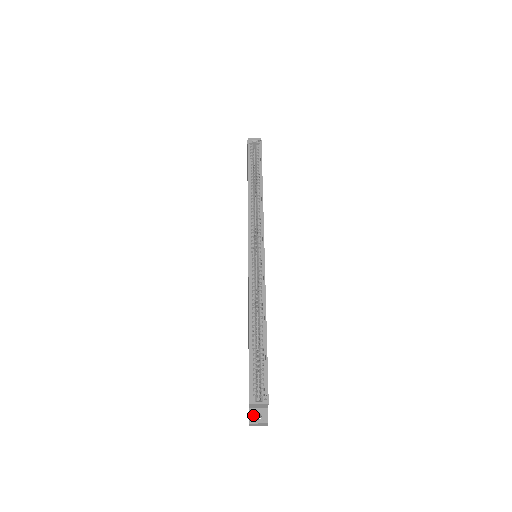
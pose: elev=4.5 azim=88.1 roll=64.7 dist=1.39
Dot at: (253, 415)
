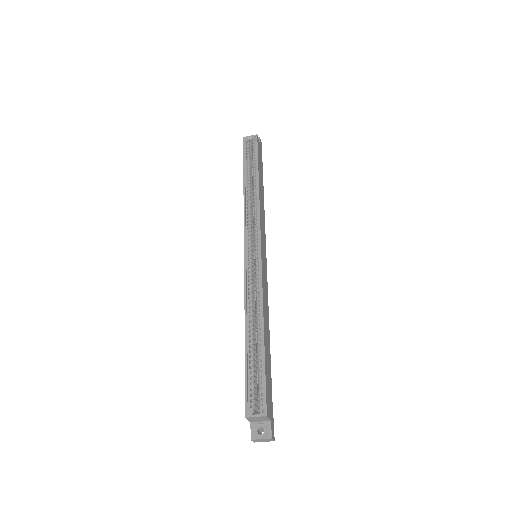
Dot at: (254, 430)
